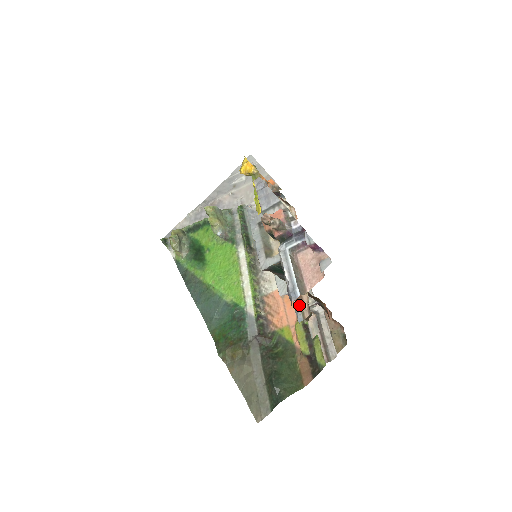
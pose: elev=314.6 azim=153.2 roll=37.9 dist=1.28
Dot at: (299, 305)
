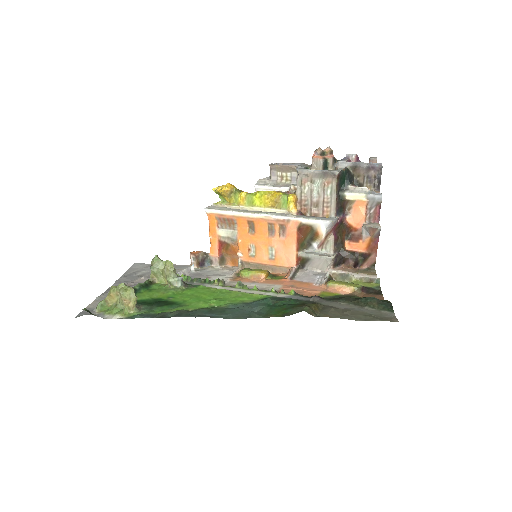
Dot at: (370, 190)
